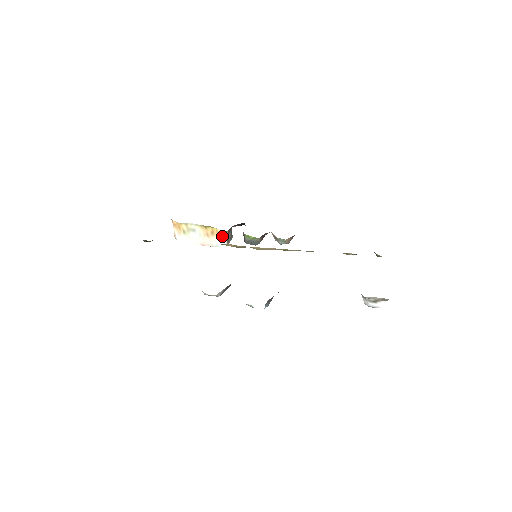
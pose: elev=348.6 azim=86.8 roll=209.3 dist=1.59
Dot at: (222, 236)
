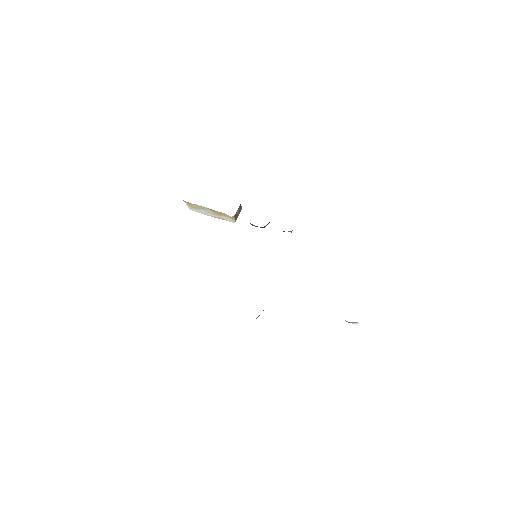
Dot at: (230, 217)
